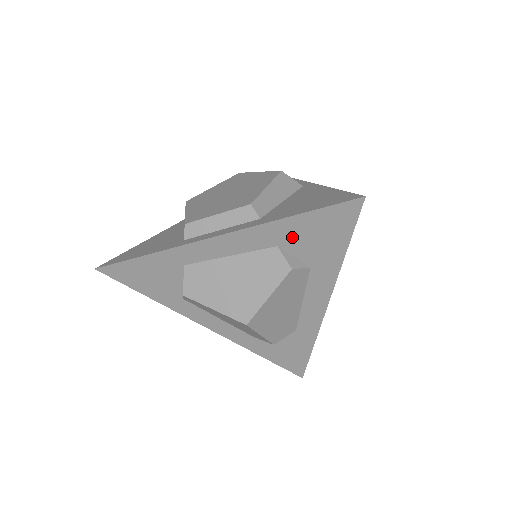
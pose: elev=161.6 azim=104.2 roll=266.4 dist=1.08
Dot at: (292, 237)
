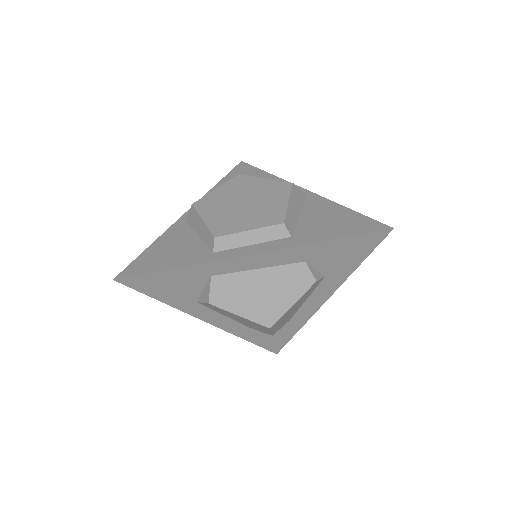
Dot at: (321, 255)
